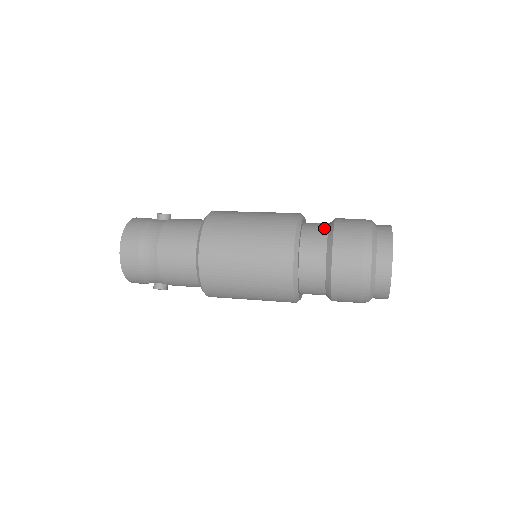
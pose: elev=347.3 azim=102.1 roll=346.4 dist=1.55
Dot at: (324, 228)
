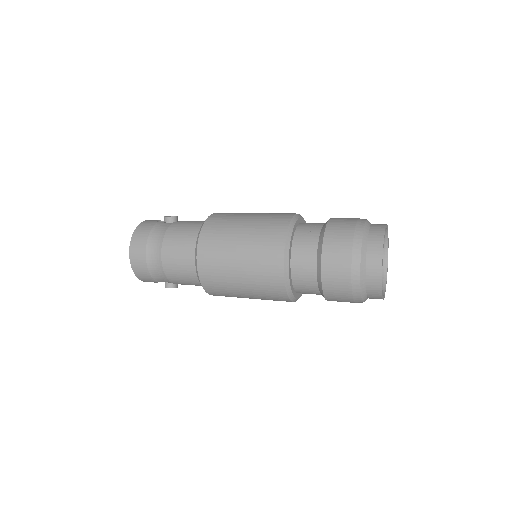
Dot at: (317, 230)
